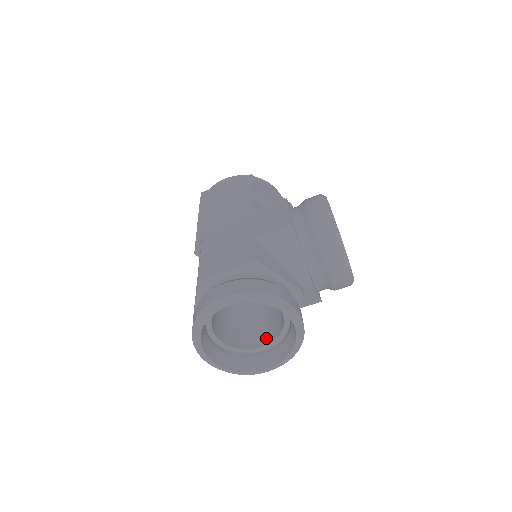
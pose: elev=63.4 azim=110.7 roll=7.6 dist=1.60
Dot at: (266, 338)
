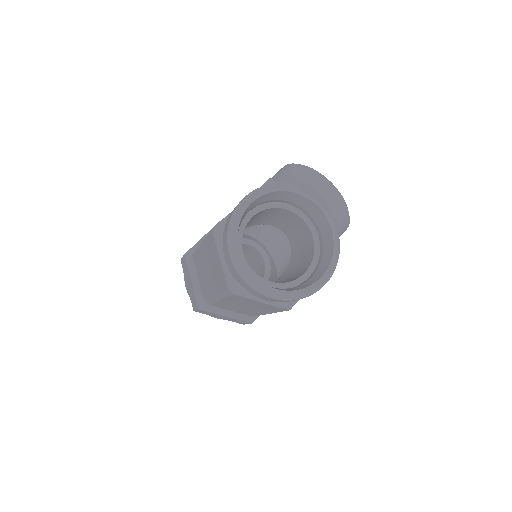
Dot at: (305, 267)
